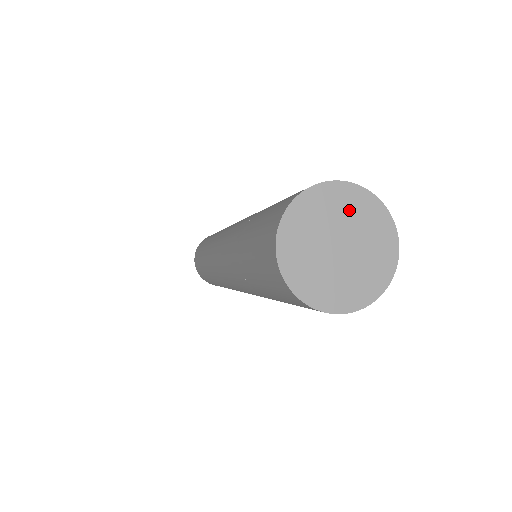
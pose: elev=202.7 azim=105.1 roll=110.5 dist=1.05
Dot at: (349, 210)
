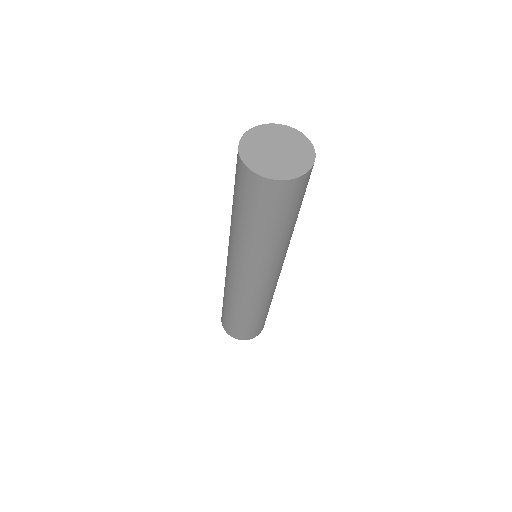
Dot at: (283, 136)
